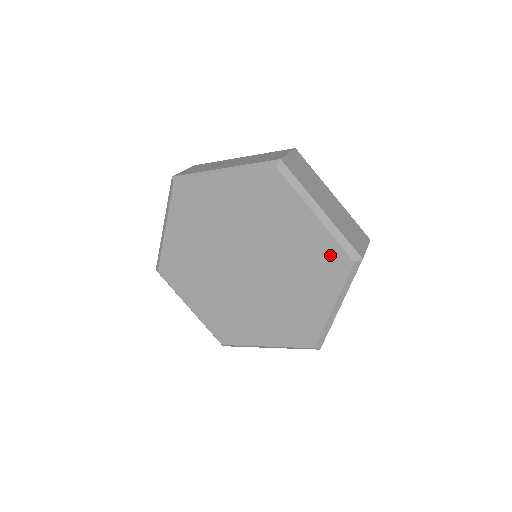
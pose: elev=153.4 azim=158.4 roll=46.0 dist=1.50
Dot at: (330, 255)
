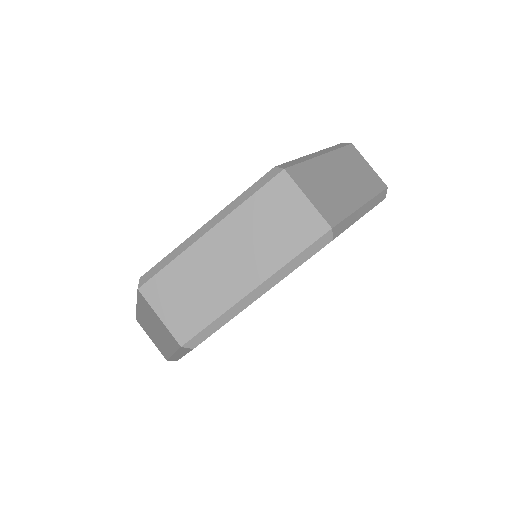
Dot at: occluded
